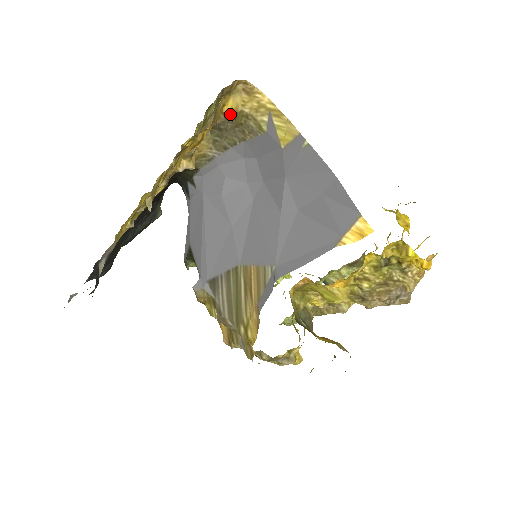
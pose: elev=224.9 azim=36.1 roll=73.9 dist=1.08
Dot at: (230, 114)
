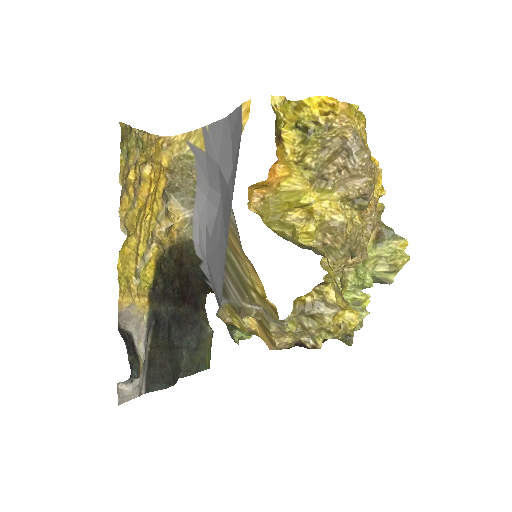
Dot at: (168, 165)
